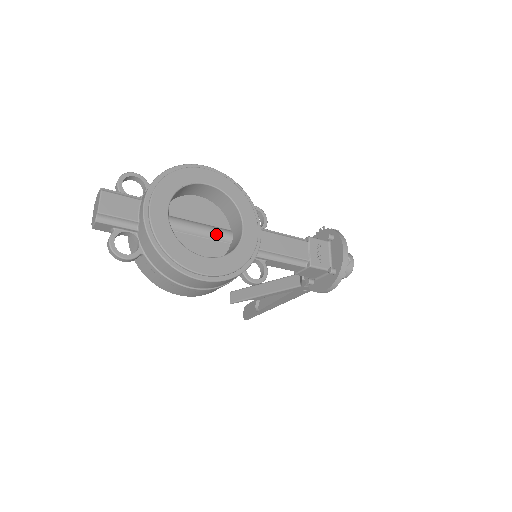
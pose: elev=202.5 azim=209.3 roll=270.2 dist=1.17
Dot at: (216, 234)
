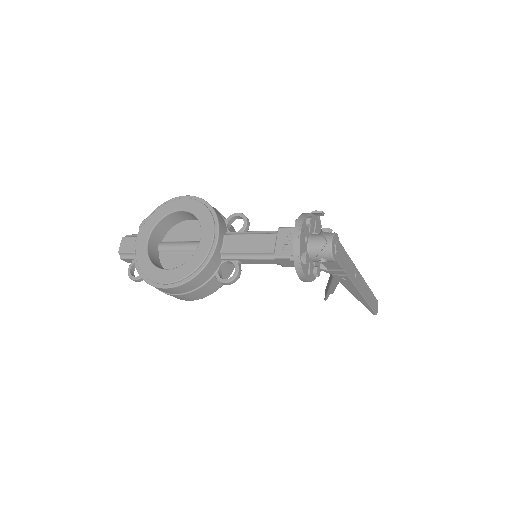
Dot at: (195, 247)
